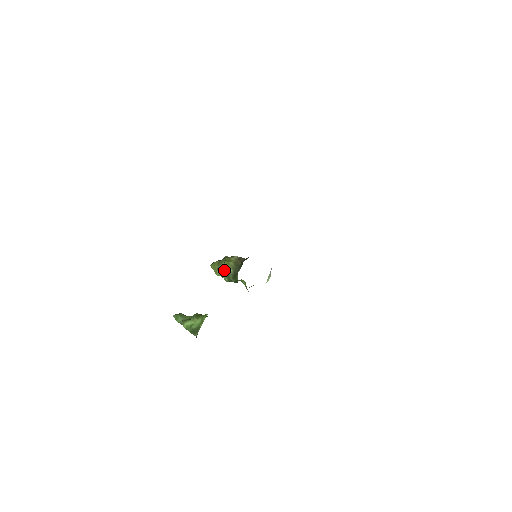
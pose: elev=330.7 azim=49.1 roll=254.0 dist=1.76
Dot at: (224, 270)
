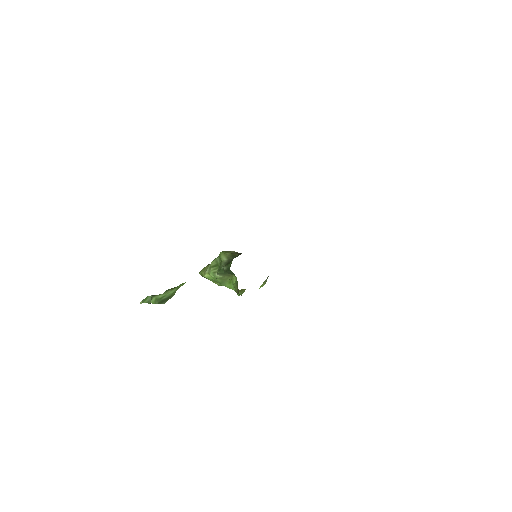
Dot at: (216, 265)
